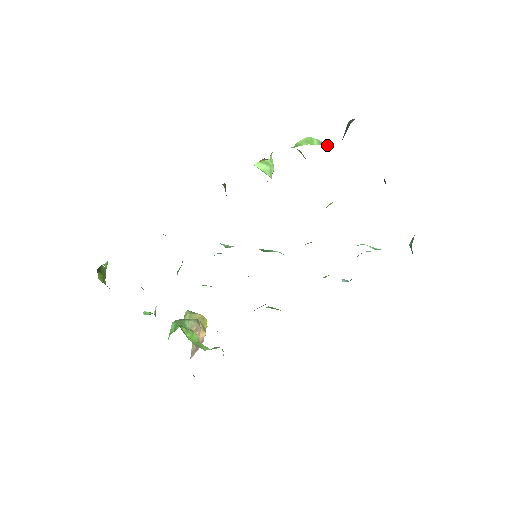
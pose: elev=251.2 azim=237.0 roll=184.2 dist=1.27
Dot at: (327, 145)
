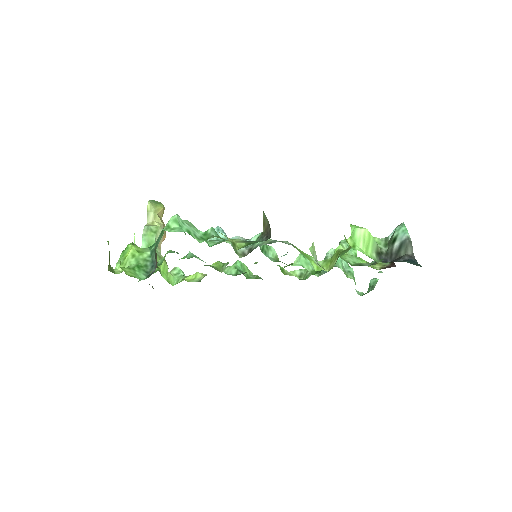
Dot at: (377, 251)
